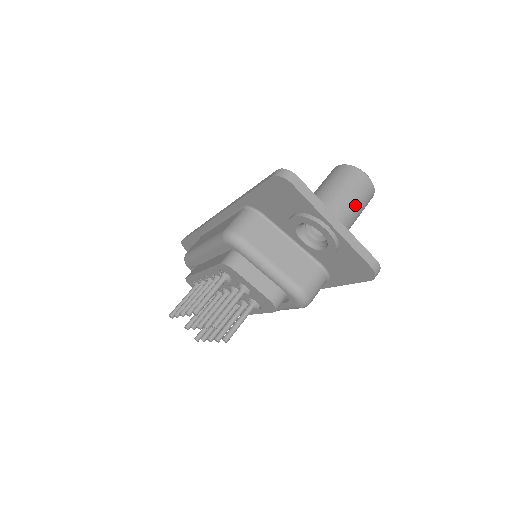
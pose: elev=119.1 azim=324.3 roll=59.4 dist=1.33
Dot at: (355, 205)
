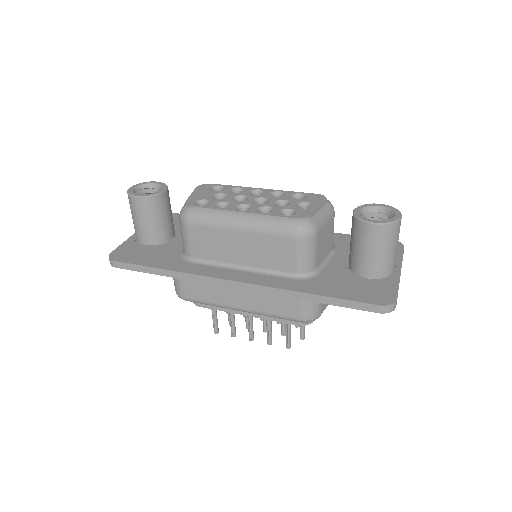
Dot at: occluded
